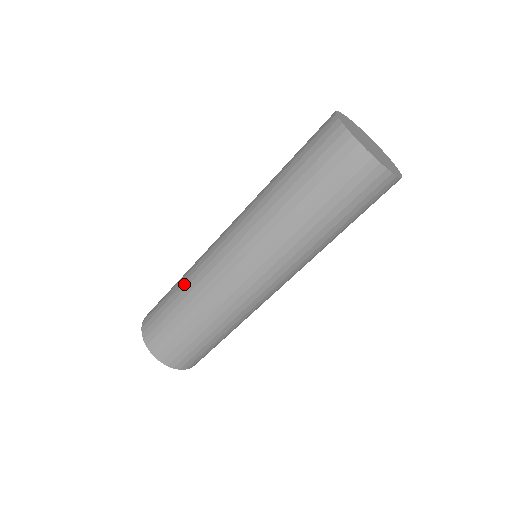
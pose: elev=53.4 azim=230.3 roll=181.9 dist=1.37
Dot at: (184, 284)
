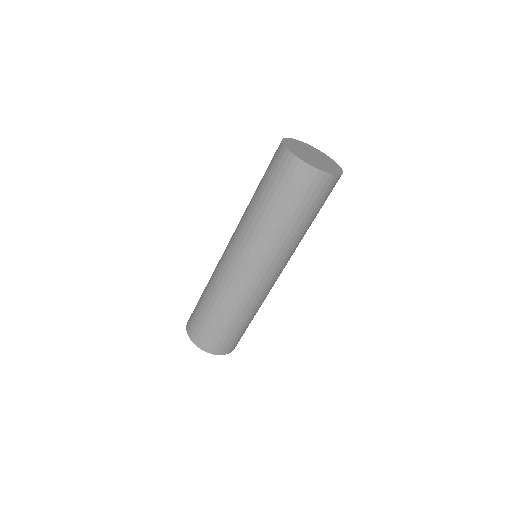
Dot at: (217, 302)
